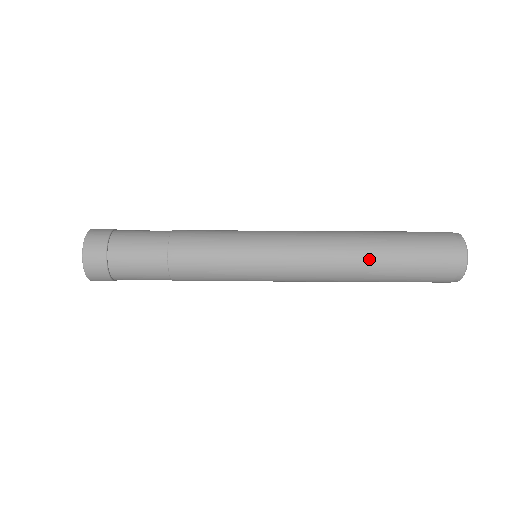
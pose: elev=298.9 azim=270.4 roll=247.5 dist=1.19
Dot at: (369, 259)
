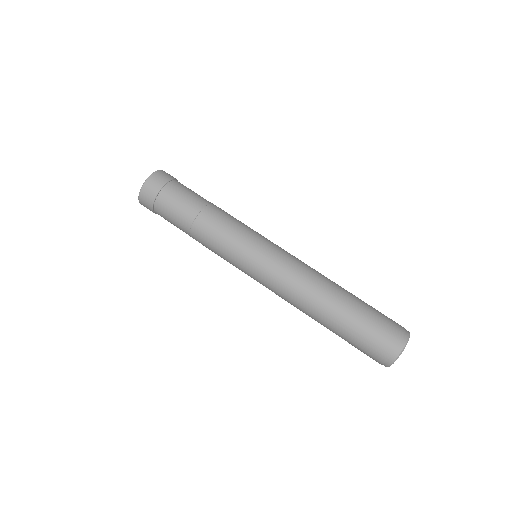
Dot at: (320, 319)
